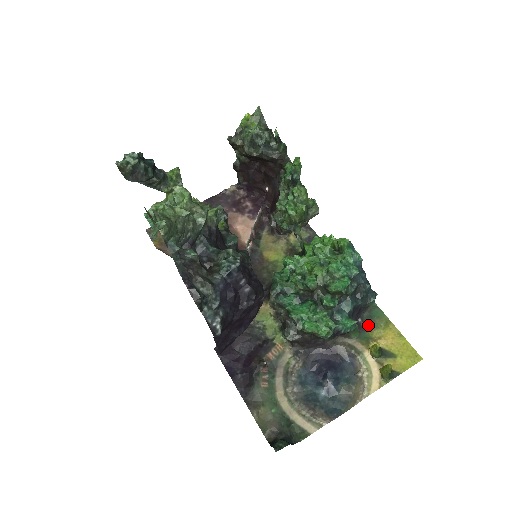
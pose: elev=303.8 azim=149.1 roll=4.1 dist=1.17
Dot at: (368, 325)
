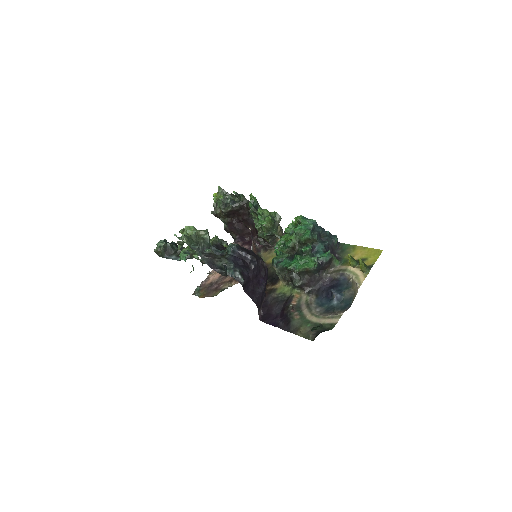
Dot at: (343, 255)
